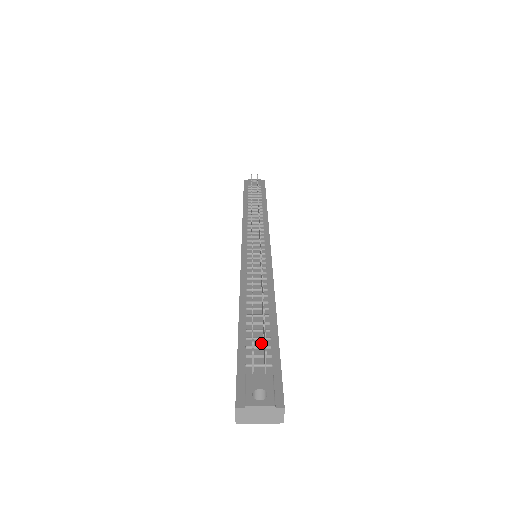
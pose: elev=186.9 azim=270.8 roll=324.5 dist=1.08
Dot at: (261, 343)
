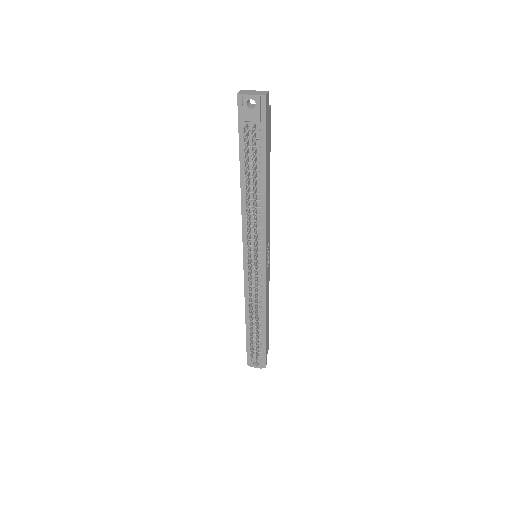
Dot at: occluded
